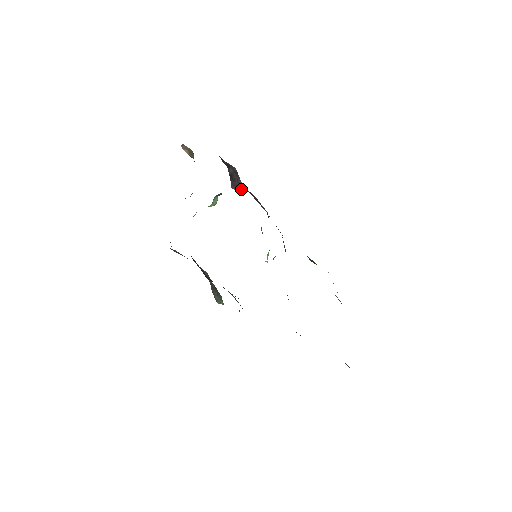
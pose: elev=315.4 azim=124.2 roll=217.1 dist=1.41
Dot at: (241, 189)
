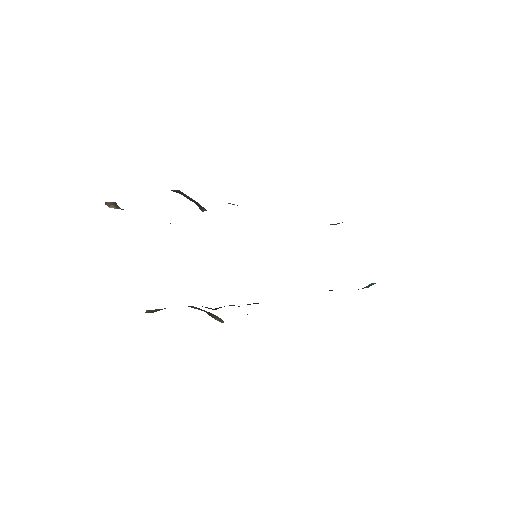
Dot at: occluded
